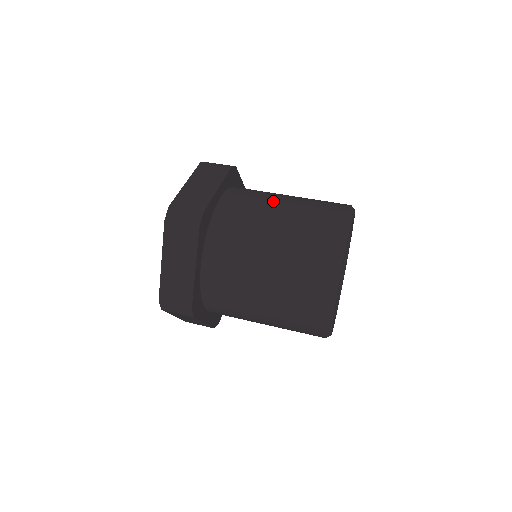
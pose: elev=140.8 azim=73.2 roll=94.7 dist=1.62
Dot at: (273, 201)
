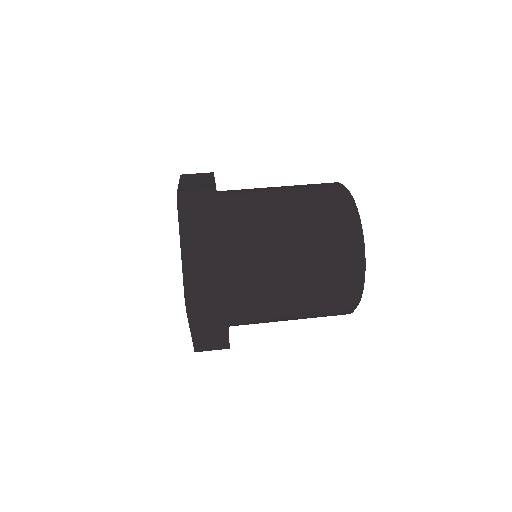
Dot at: occluded
